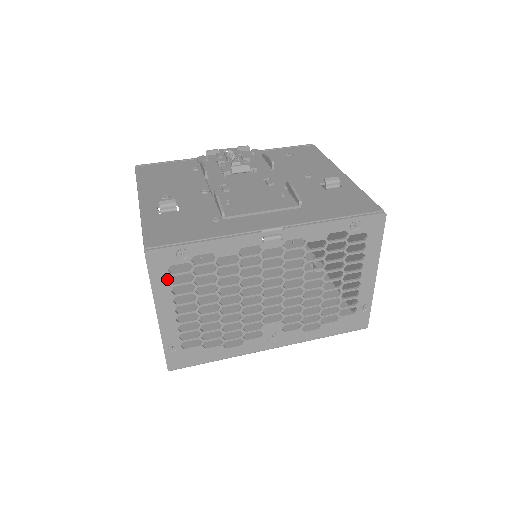
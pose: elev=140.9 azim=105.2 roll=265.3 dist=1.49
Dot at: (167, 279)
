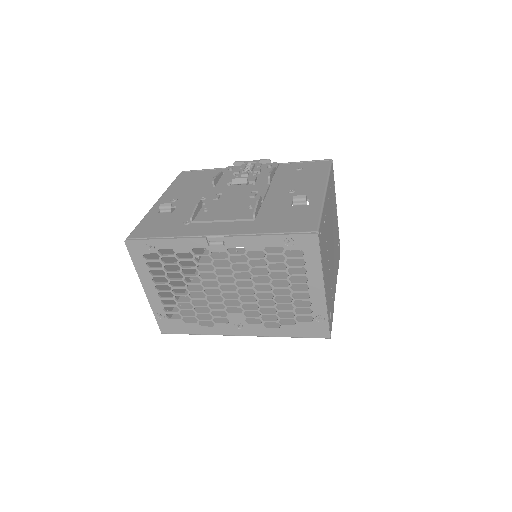
Dot at: (144, 263)
